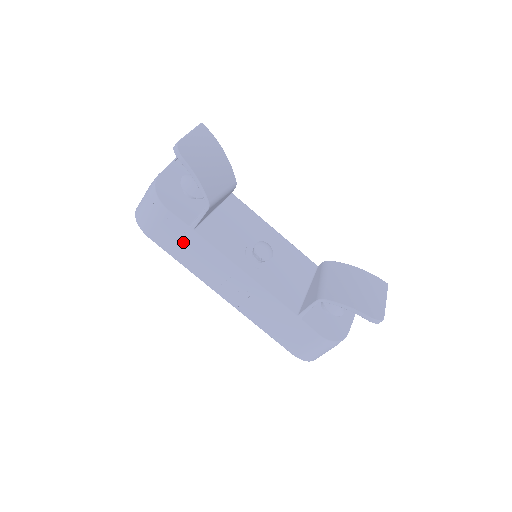
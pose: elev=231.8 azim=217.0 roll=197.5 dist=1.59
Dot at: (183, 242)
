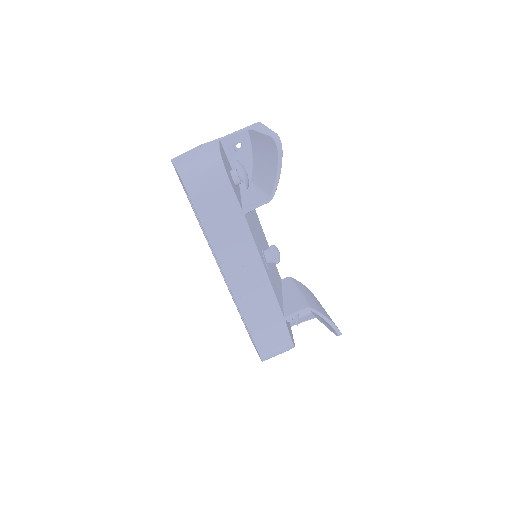
Dot at: (227, 222)
